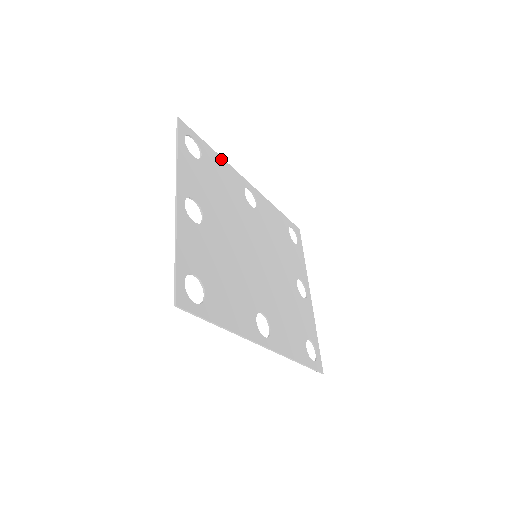
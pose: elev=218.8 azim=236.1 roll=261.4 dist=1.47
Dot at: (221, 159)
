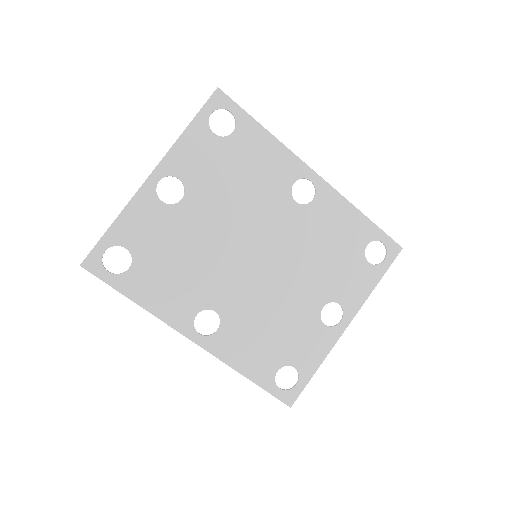
Dot at: (273, 139)
